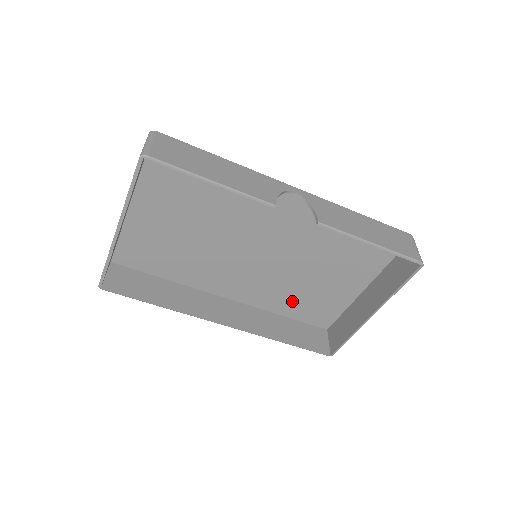
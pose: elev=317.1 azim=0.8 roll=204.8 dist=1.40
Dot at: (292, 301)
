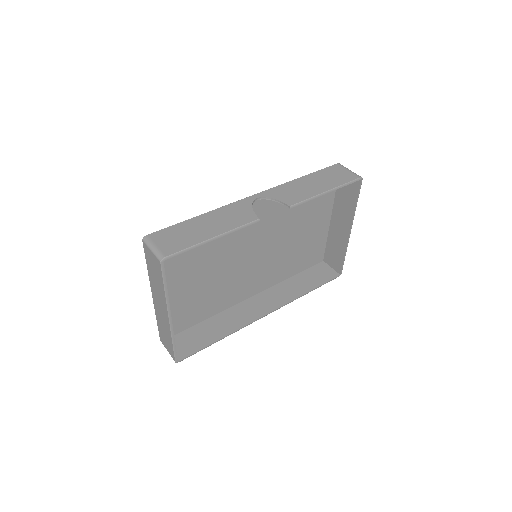
Dot at: (292, 263)
